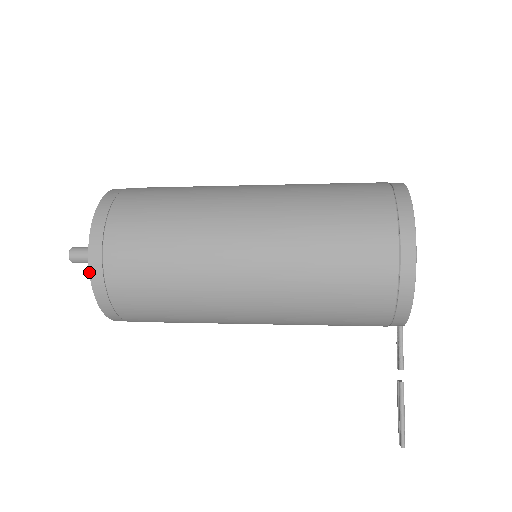
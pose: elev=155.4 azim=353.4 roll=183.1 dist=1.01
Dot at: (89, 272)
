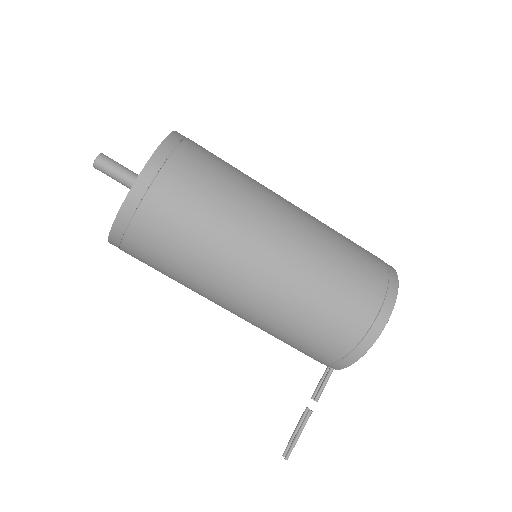
Dot at: (128, 192)
